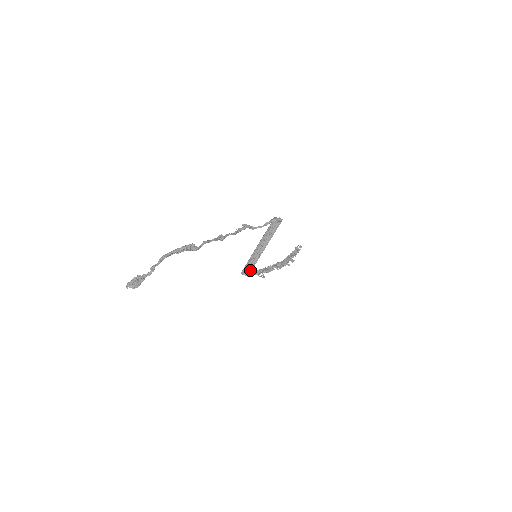
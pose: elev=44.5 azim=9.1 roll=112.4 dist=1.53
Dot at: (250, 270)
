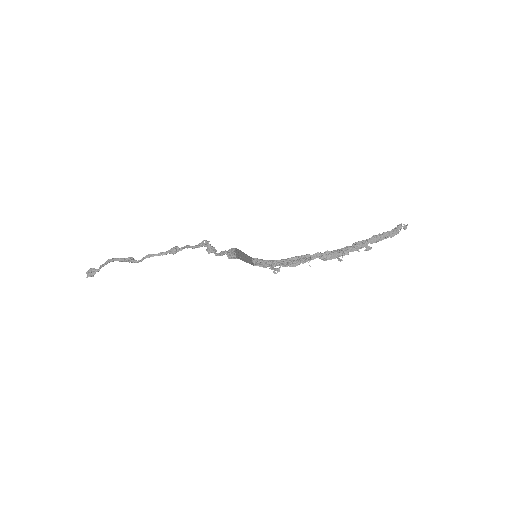
Dot at: (254, 264)
